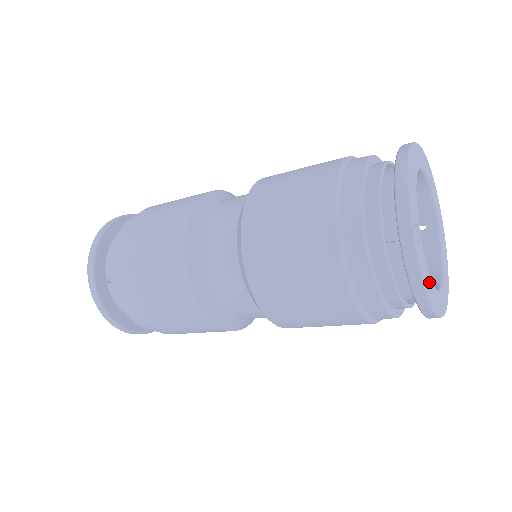
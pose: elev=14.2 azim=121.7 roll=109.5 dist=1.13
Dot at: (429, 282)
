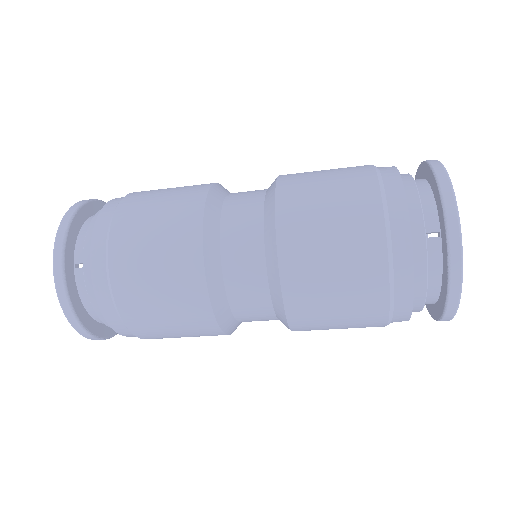
Dot at: occluded
